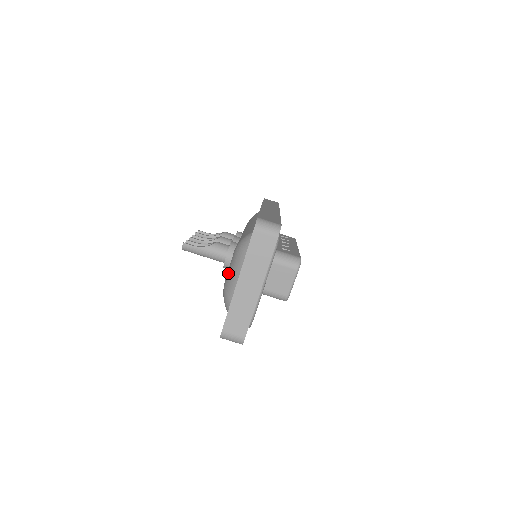
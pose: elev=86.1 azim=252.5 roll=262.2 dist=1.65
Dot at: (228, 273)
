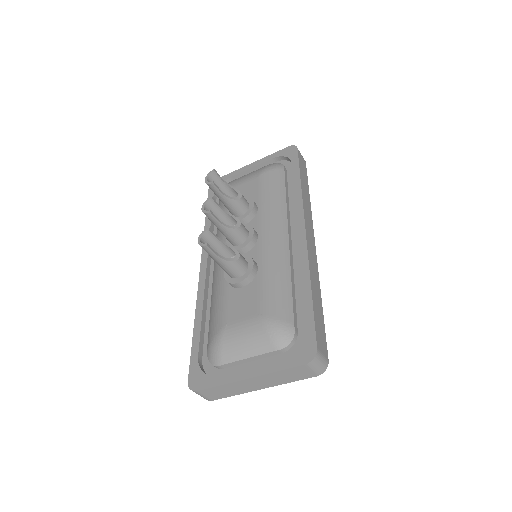
Dot at: (237, 332)
